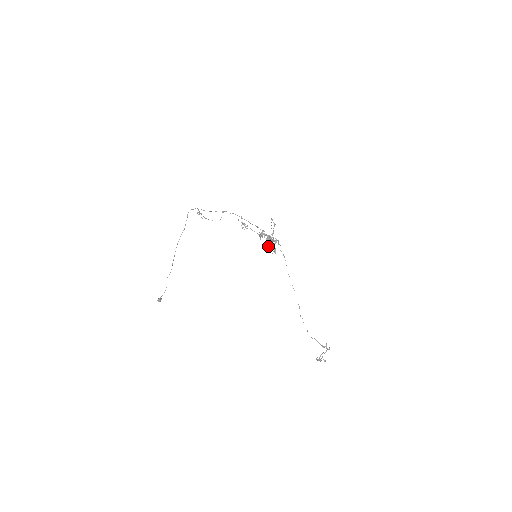
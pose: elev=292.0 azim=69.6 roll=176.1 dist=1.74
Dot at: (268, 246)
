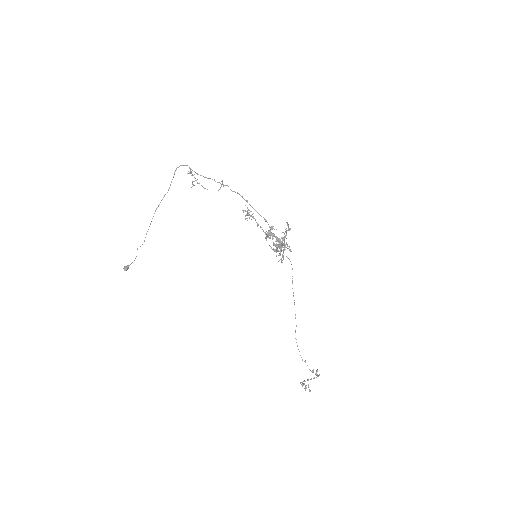
Dot at: (274, 251)
